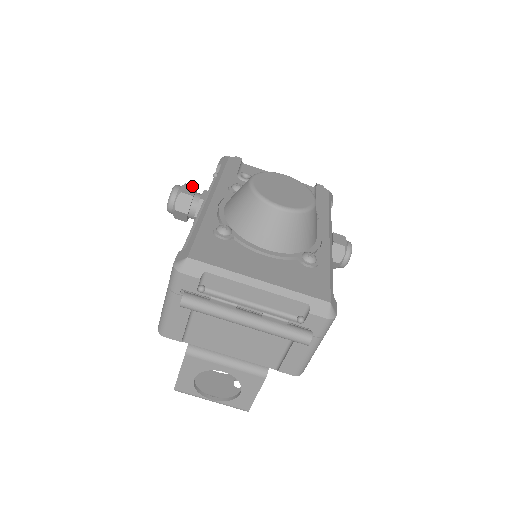
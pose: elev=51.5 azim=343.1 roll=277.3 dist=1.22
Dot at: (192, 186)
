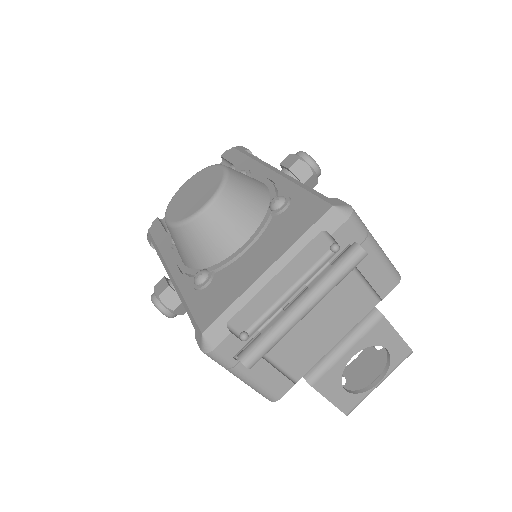
Dot at: (160, 281)
